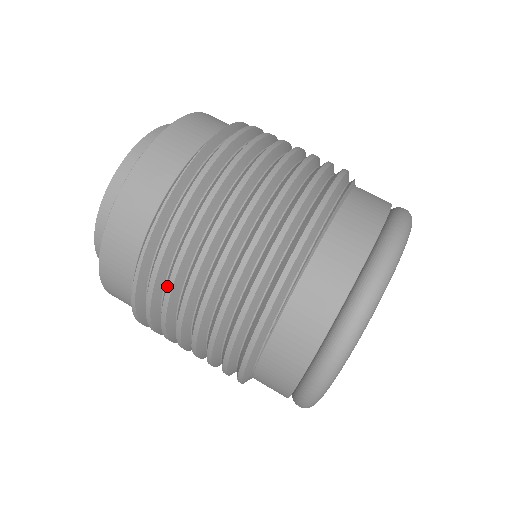
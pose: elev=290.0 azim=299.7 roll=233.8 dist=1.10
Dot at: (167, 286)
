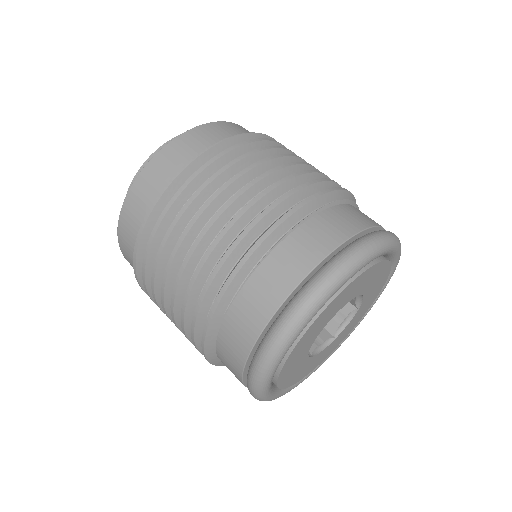
Dot at: (196, 190)
